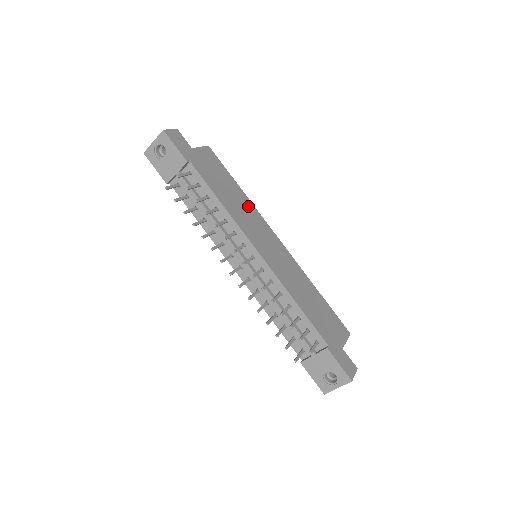
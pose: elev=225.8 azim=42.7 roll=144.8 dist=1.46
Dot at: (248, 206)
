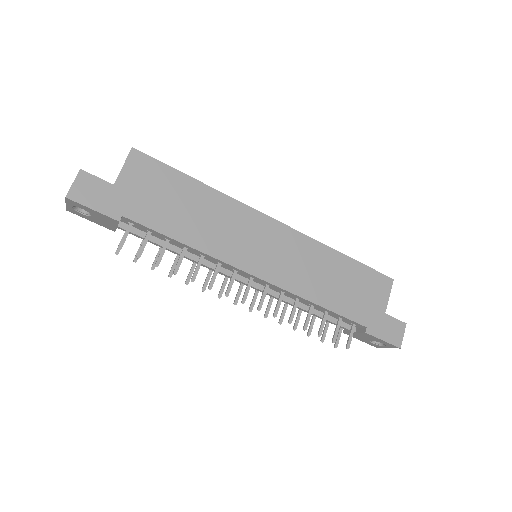
Dot at: (221, 206)
